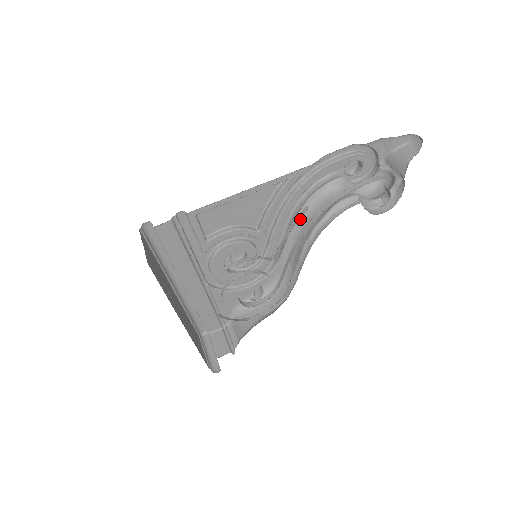
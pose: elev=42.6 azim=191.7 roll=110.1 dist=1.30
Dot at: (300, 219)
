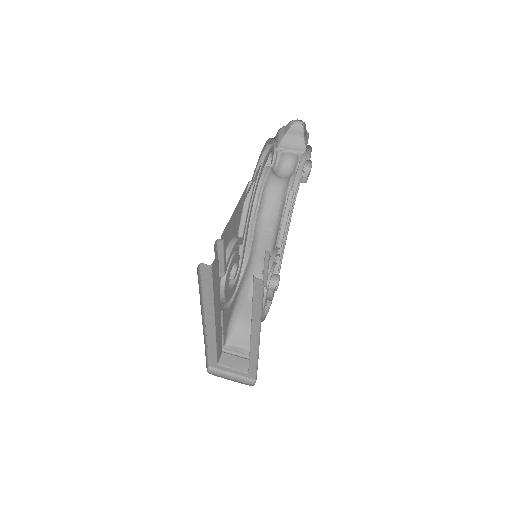
Dot at: (259, 213)
